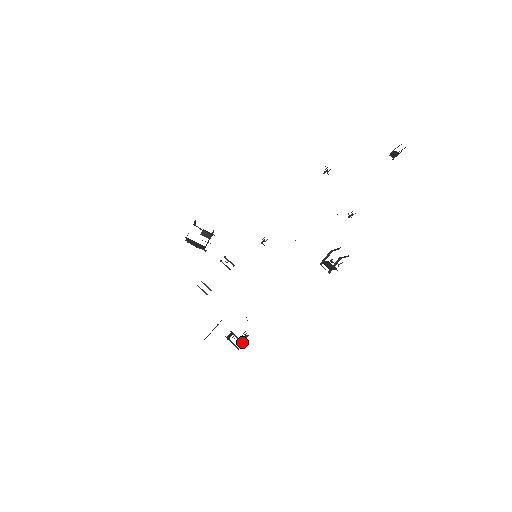
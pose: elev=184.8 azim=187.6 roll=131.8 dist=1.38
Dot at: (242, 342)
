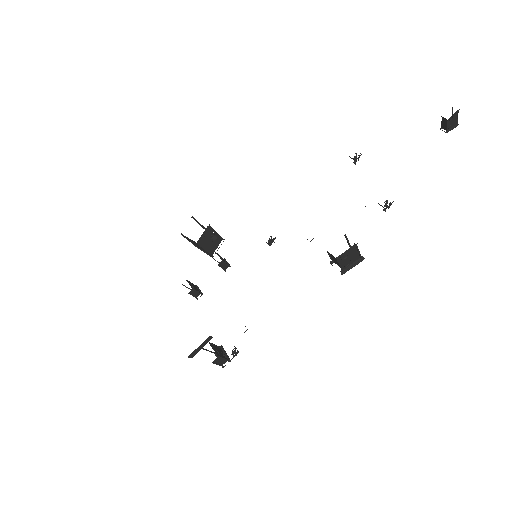
Dot at: (228, 359)
